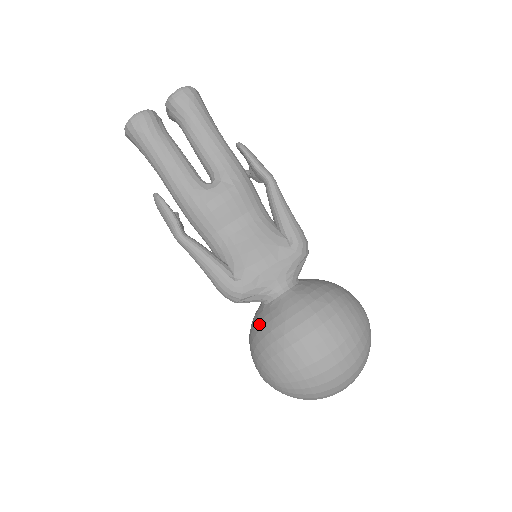
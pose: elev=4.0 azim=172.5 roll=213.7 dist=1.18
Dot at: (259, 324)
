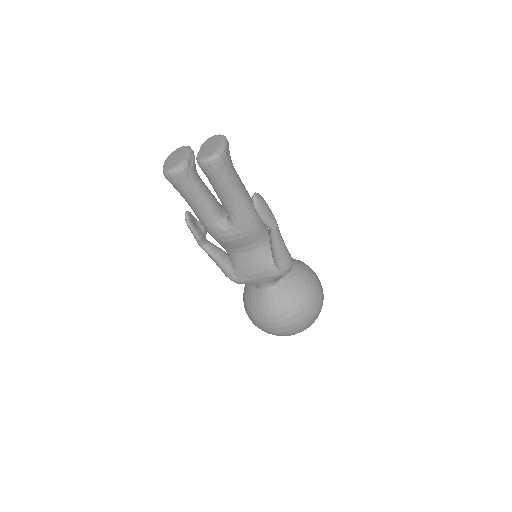
Dot at: (248, 294)
